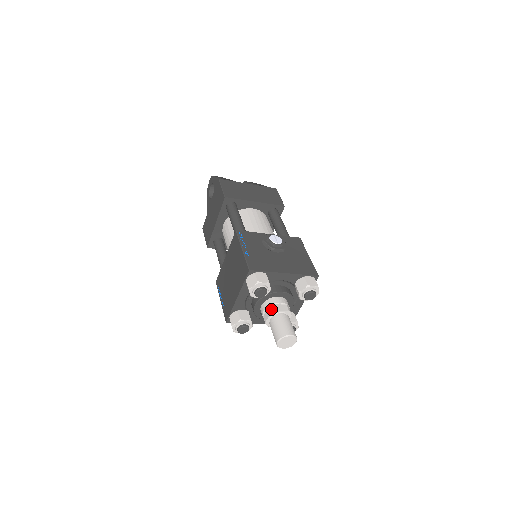
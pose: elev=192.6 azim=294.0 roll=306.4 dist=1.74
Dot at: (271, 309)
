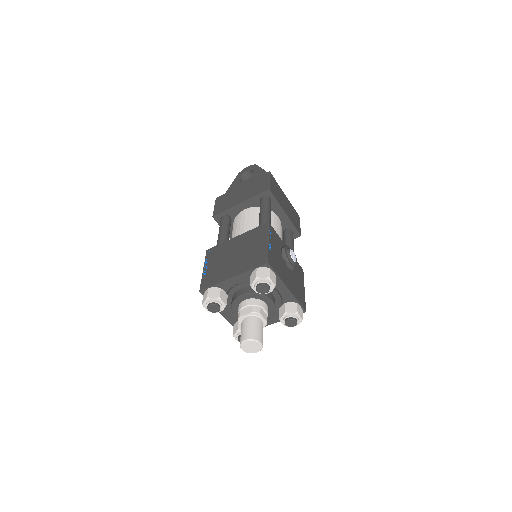
Dot at: (255, 309)
